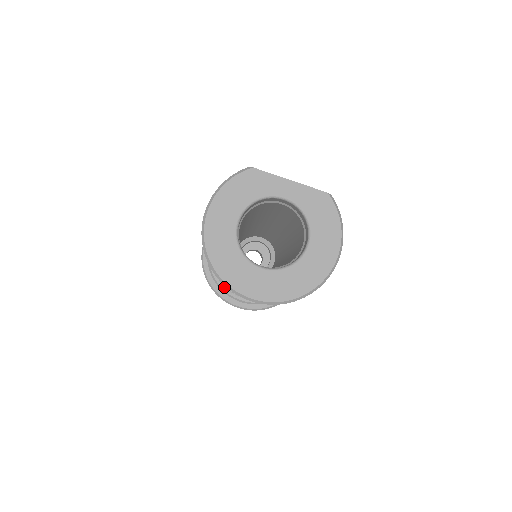
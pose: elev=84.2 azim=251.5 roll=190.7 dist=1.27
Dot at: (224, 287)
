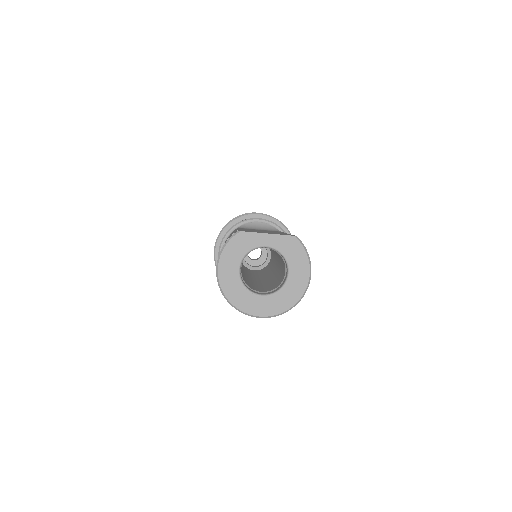
Dot at: occluded
